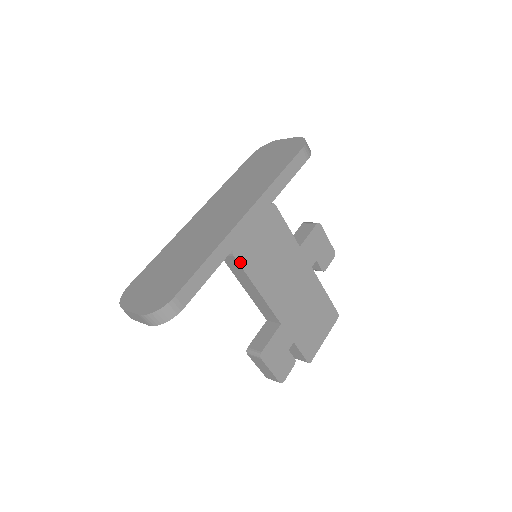
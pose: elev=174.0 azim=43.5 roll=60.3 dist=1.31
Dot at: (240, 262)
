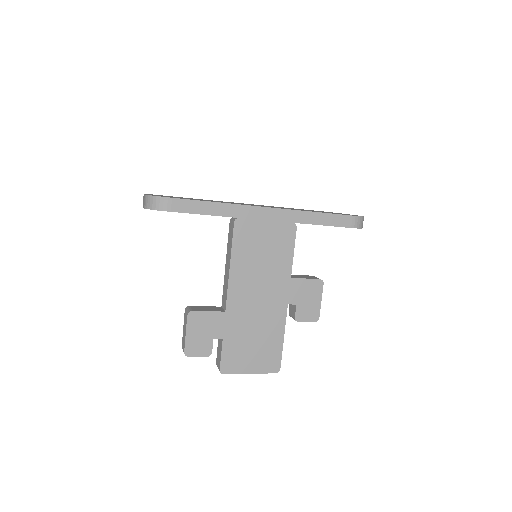
Dot at: (235, 232)
